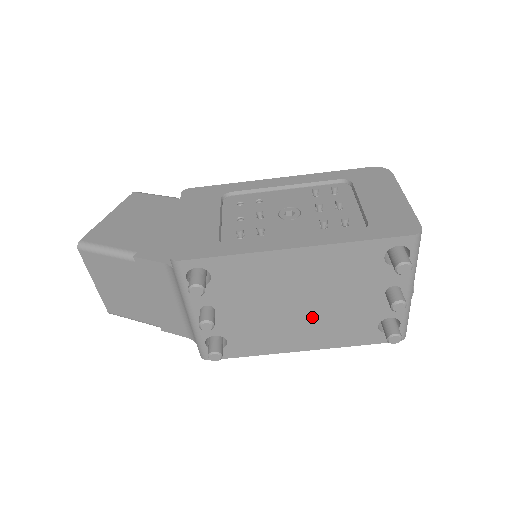
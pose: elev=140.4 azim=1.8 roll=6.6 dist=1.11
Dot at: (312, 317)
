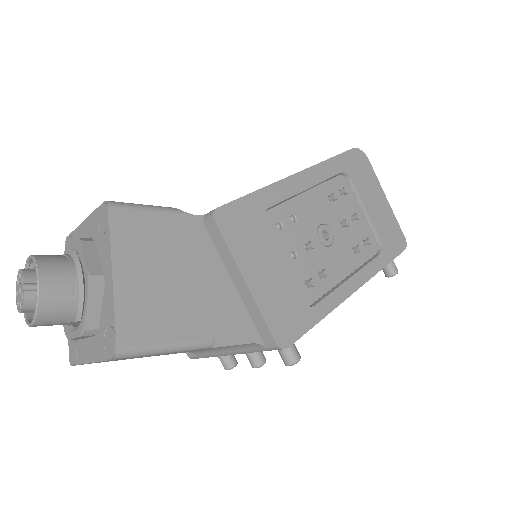
Dot at: occluded
